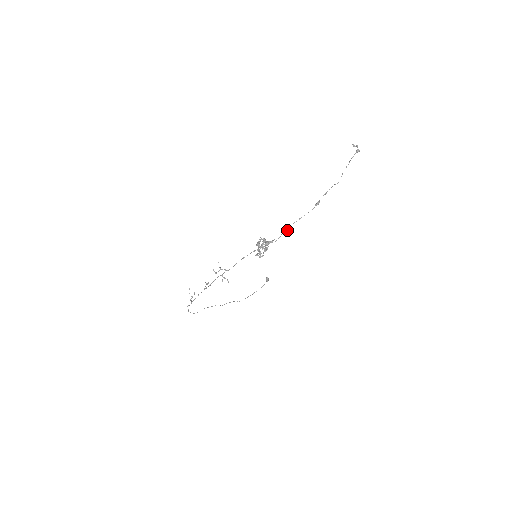
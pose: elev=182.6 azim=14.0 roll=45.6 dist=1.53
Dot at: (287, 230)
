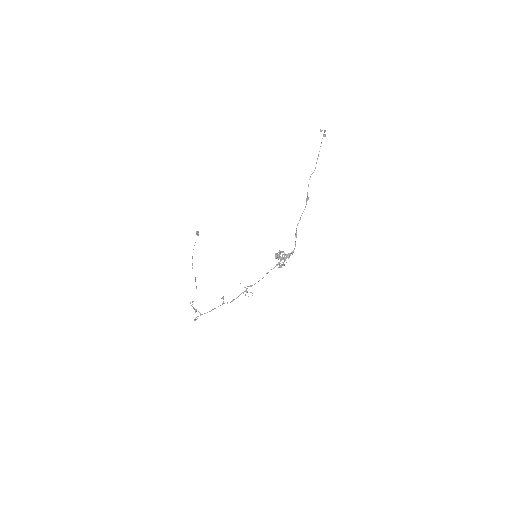
Dot at: occluded
